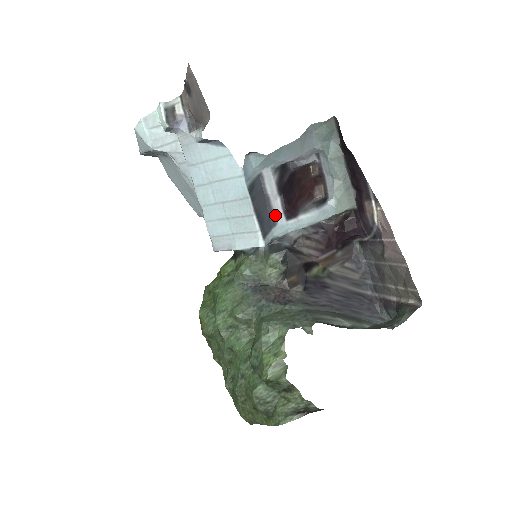
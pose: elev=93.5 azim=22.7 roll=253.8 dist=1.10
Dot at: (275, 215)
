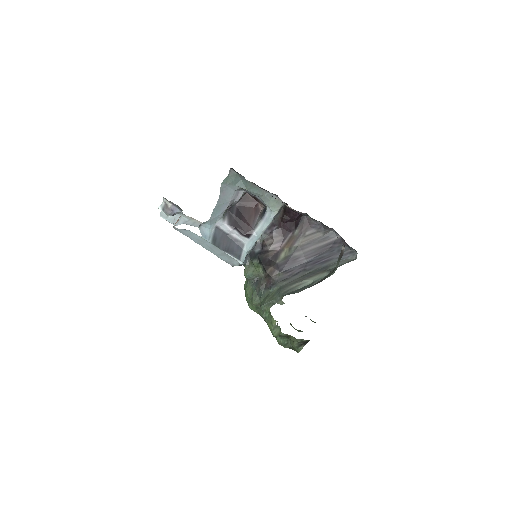
Dot at: (240, 240)
